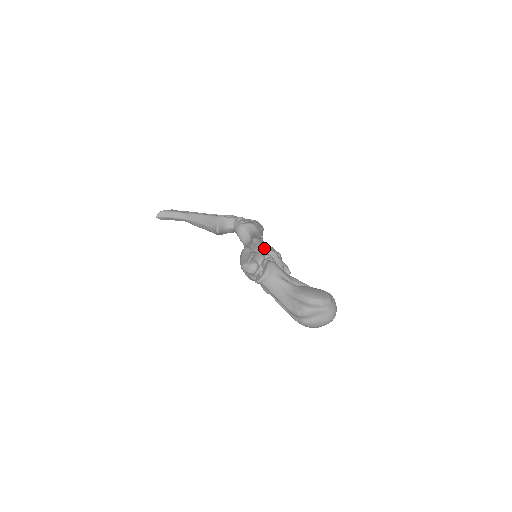
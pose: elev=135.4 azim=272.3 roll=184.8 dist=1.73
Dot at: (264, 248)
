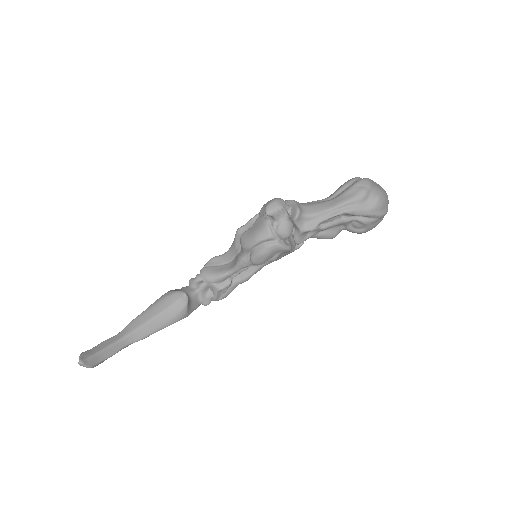
Dot at: occluded
